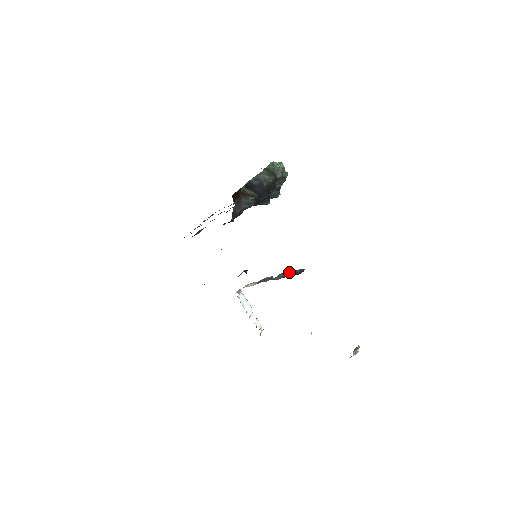
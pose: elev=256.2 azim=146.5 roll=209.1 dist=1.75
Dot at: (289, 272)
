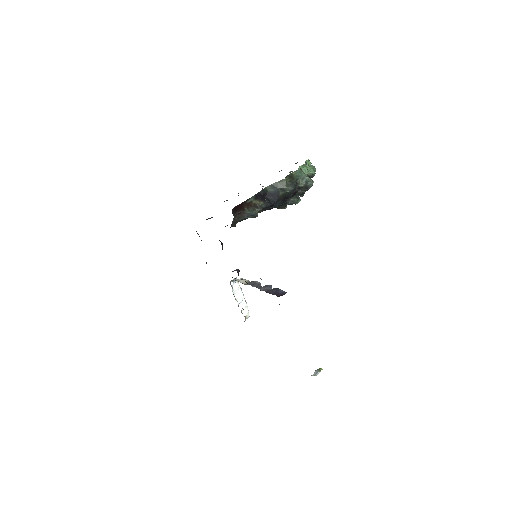
Dot at: (274, 288)
